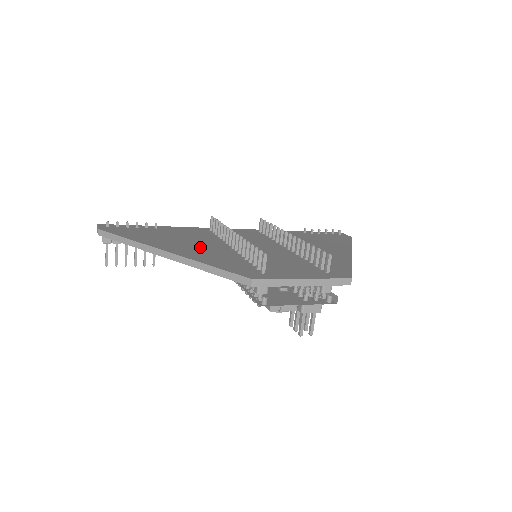
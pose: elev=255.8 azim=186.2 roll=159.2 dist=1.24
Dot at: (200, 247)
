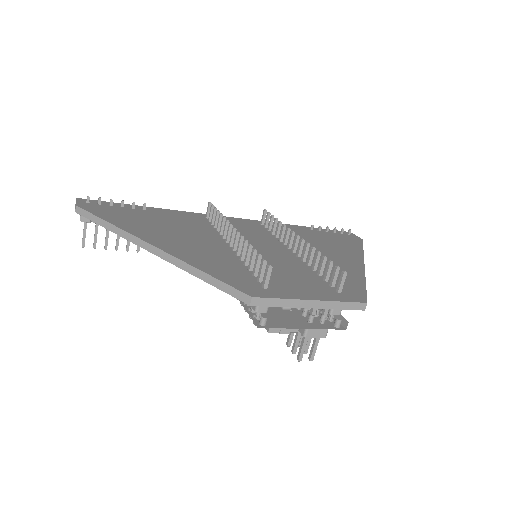
Dot at: (193, 242)
